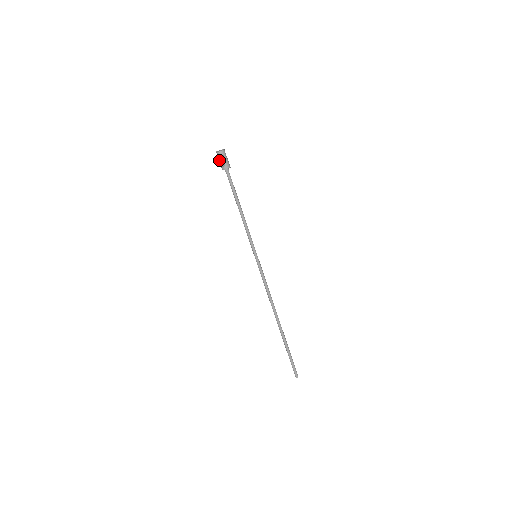
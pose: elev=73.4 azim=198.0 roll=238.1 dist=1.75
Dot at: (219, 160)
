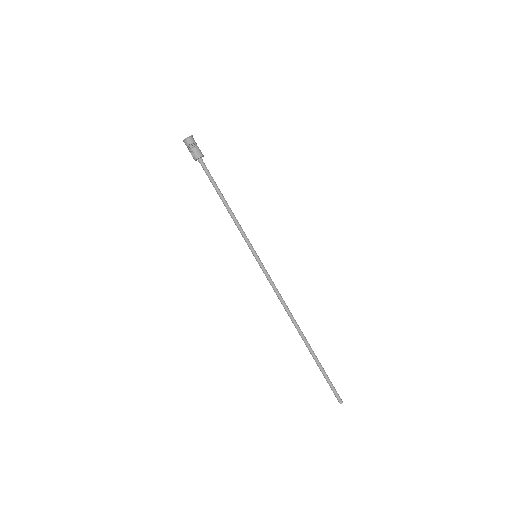
Dot at: (189, 150)
